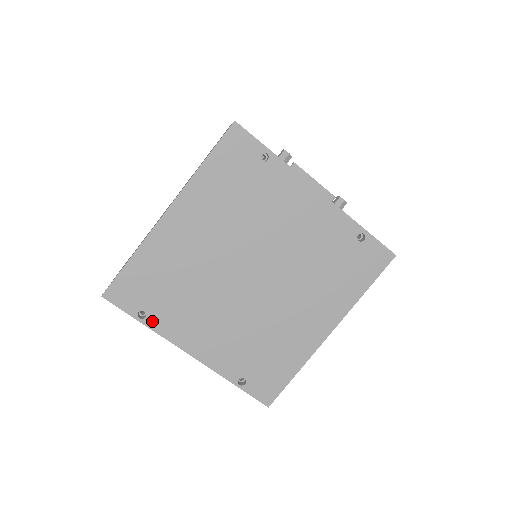
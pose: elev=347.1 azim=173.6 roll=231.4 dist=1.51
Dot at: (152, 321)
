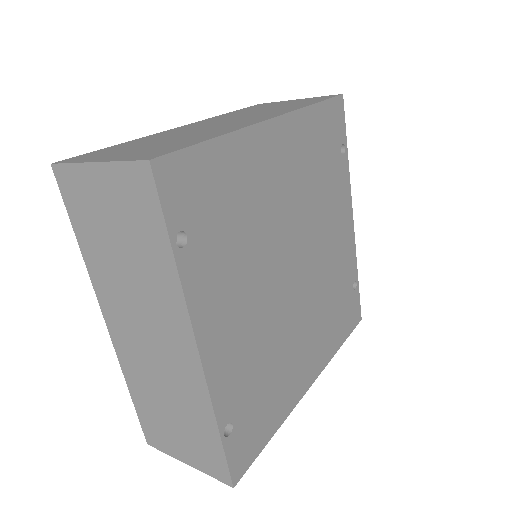
Dot at: (187, 260)
